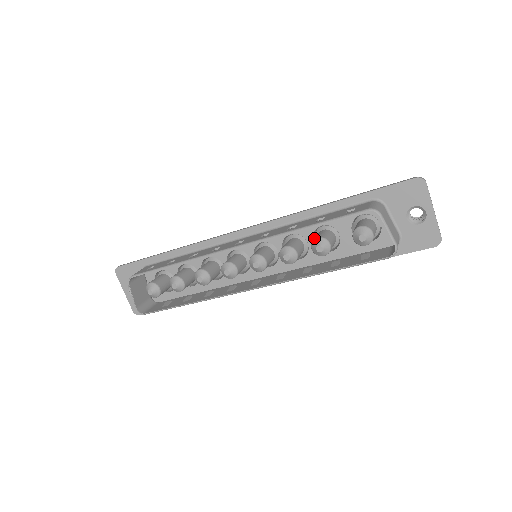
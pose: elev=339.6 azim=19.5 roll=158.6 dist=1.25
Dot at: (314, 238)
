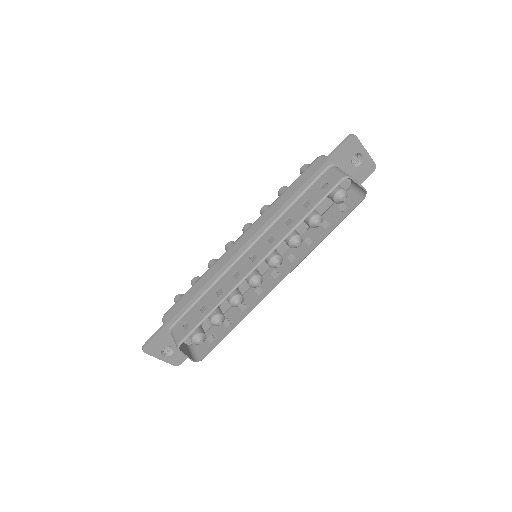
Dot at: occluded
